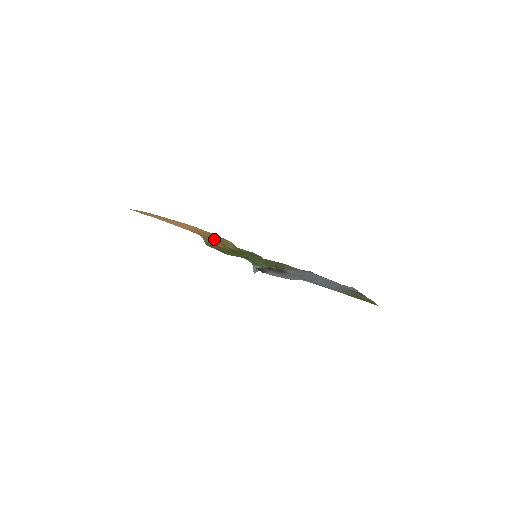
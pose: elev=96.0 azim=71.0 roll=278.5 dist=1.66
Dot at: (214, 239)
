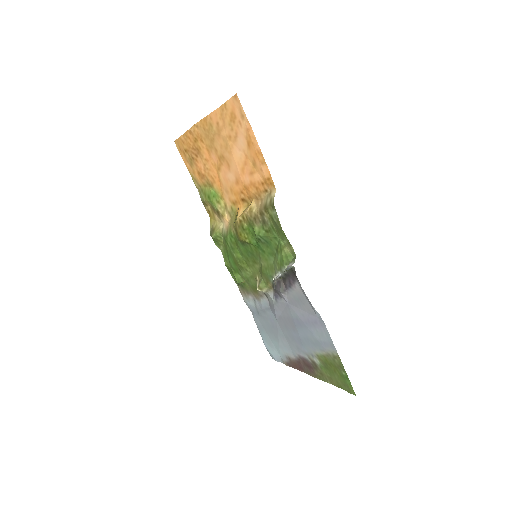
Dot at: (250, 205)
